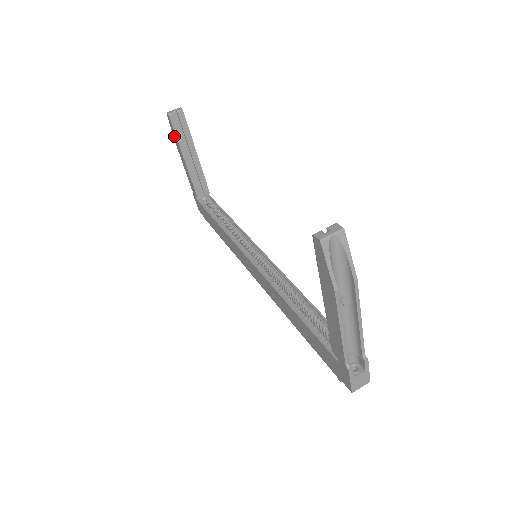
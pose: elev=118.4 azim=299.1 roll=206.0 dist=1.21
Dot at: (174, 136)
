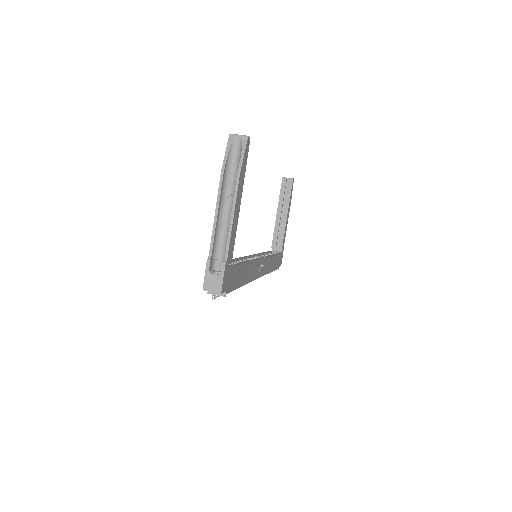
Dot at: occluded
